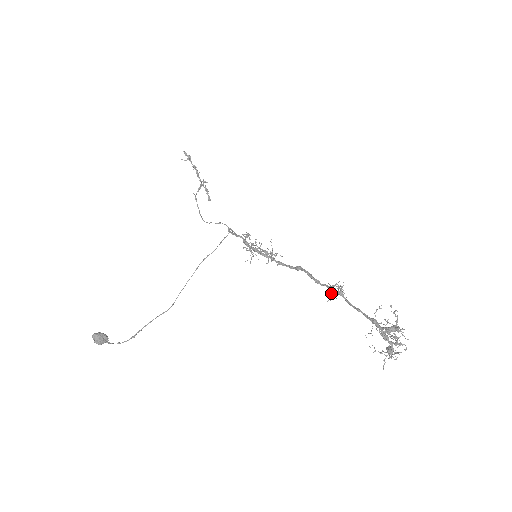
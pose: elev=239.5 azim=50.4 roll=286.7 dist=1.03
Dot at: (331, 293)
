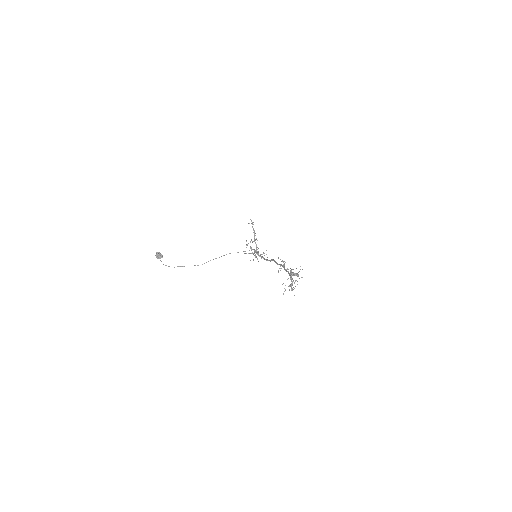
Dot at: occluded
